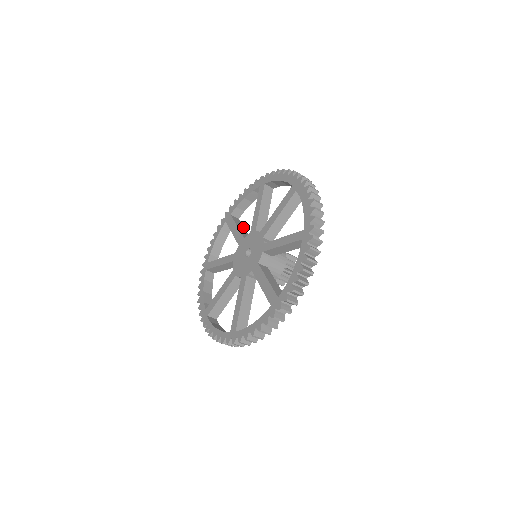
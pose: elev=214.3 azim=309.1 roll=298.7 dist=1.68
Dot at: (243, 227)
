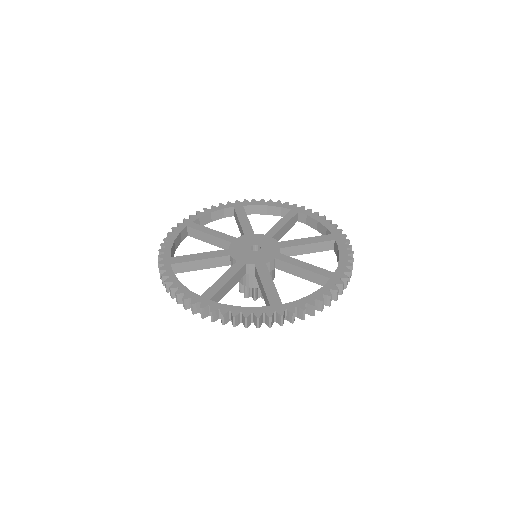
Dot at: occluded
